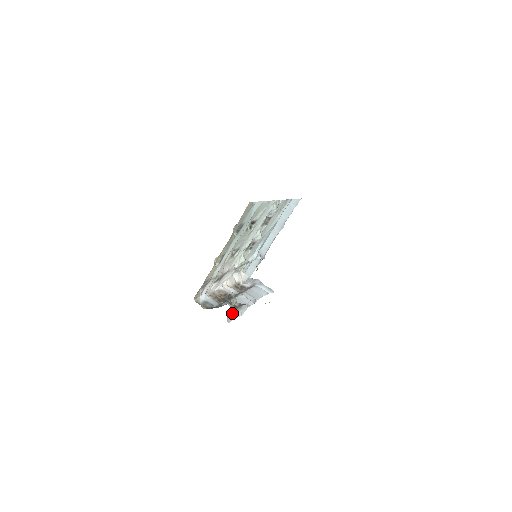
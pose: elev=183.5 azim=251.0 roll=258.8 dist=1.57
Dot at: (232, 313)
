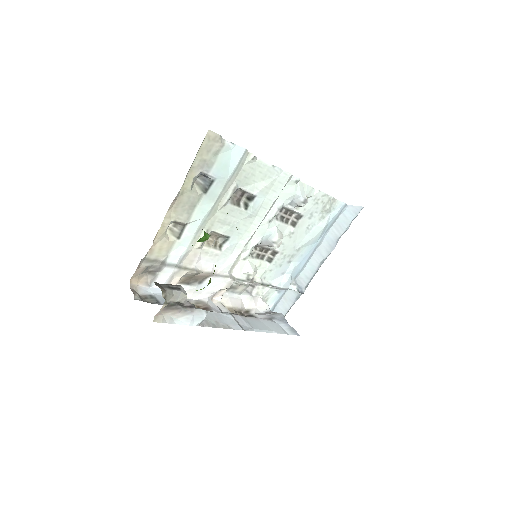
Dot at: (171, 312)
